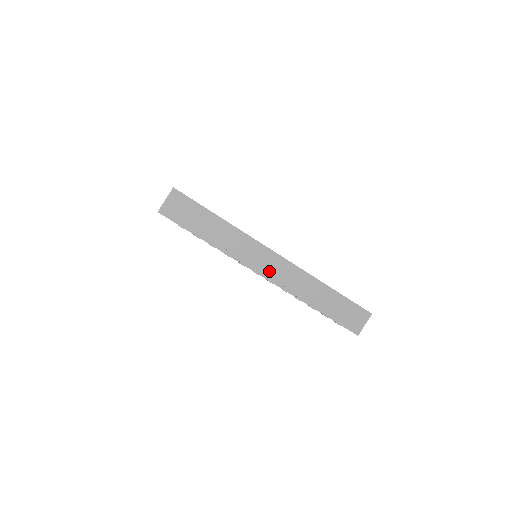
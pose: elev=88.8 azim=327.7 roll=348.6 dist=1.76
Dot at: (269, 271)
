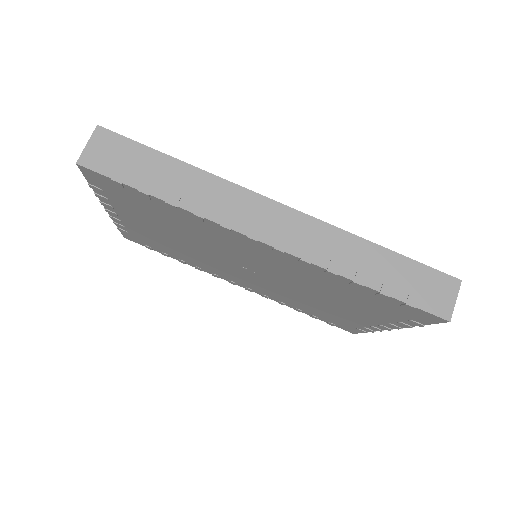
Dot at: (273, 232)
